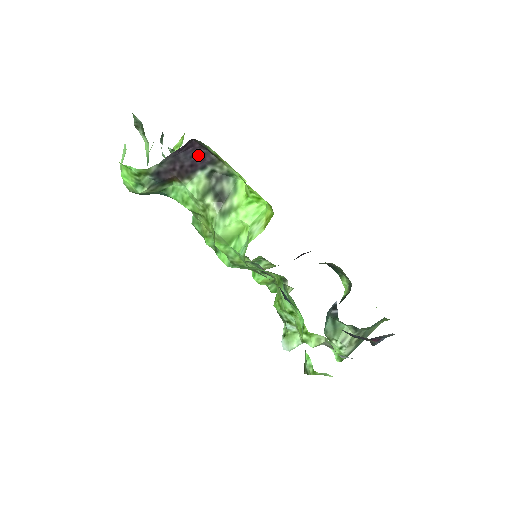
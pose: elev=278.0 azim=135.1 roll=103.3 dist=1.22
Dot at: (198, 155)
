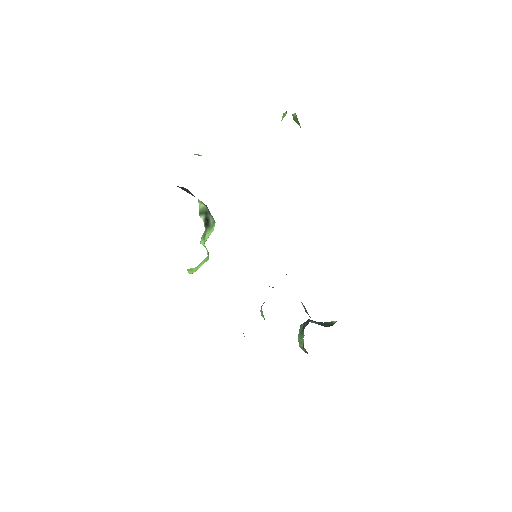
Dot at: (191, 193)
